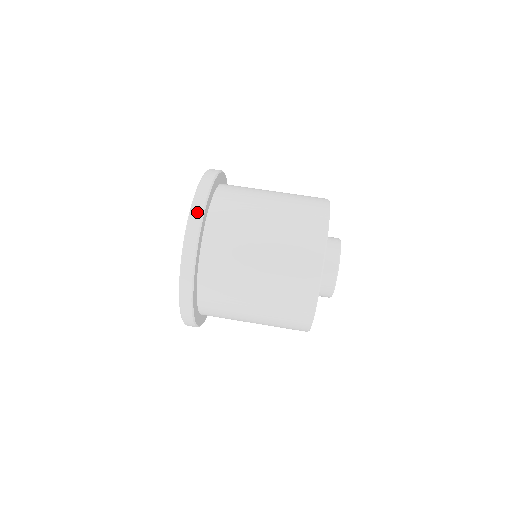
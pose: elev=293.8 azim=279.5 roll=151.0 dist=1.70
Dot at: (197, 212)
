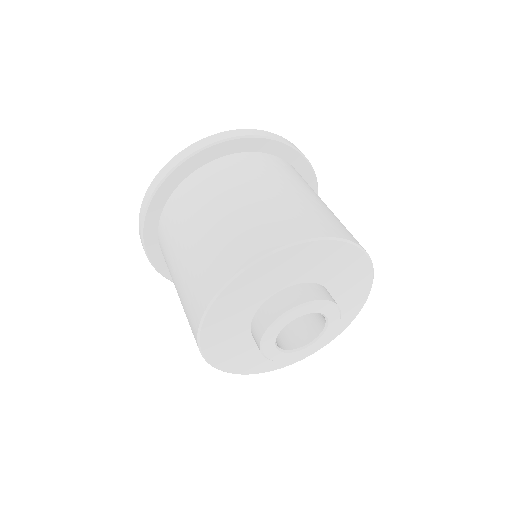
Dot at: (157, 181)
